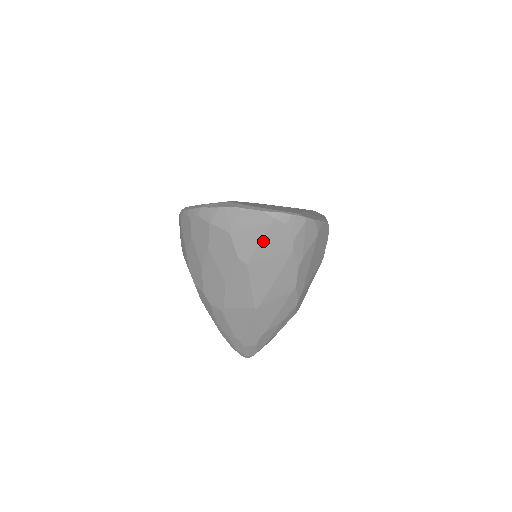
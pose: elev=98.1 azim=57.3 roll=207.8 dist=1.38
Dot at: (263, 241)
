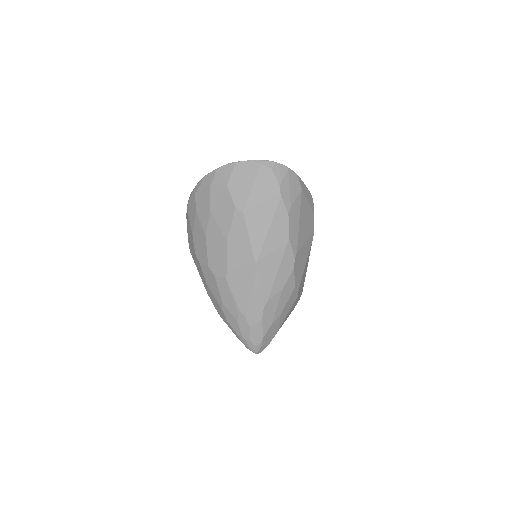
Dot at: (255, 187)
